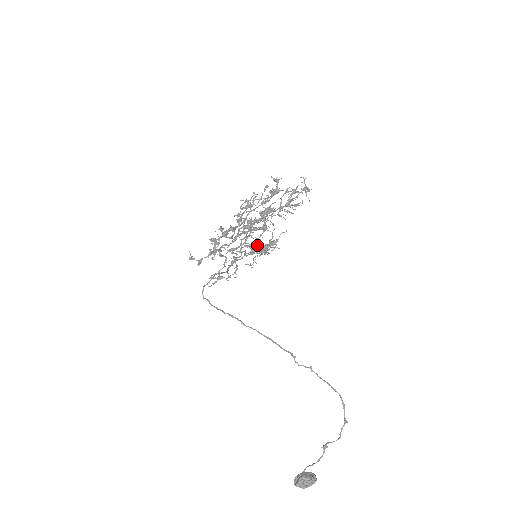
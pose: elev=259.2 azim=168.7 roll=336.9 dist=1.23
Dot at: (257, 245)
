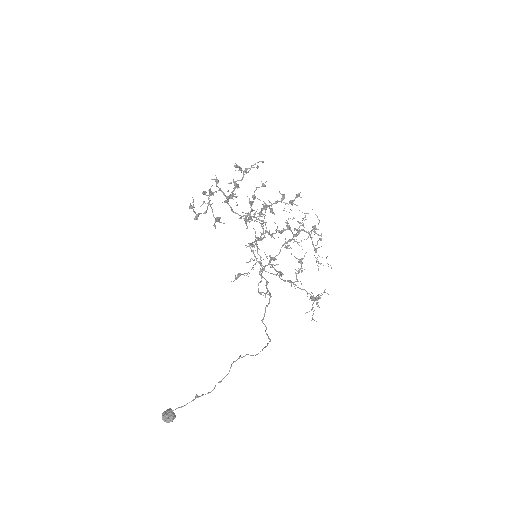
Dot at: occluded
